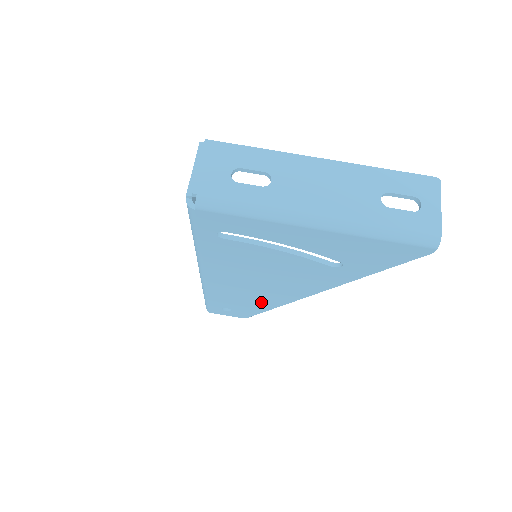
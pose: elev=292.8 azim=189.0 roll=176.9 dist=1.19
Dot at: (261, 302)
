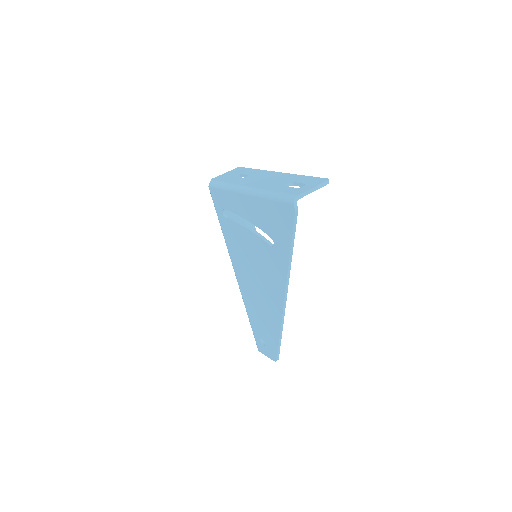
Dot at: (270, 322)
